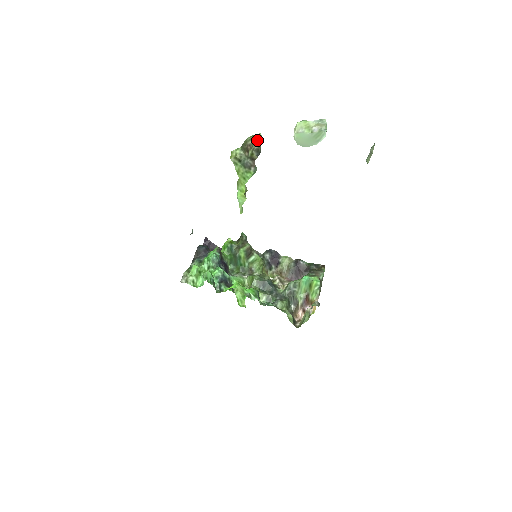
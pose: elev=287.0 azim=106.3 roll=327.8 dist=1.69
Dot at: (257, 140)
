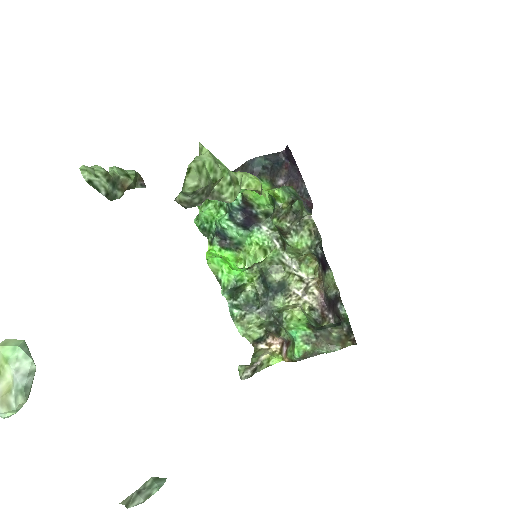
Dot at: (181, 191)
